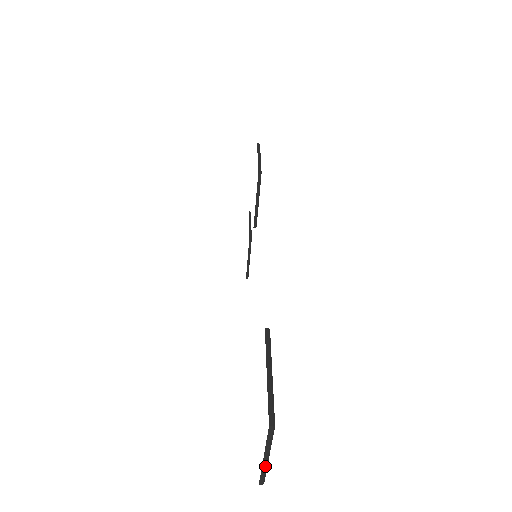
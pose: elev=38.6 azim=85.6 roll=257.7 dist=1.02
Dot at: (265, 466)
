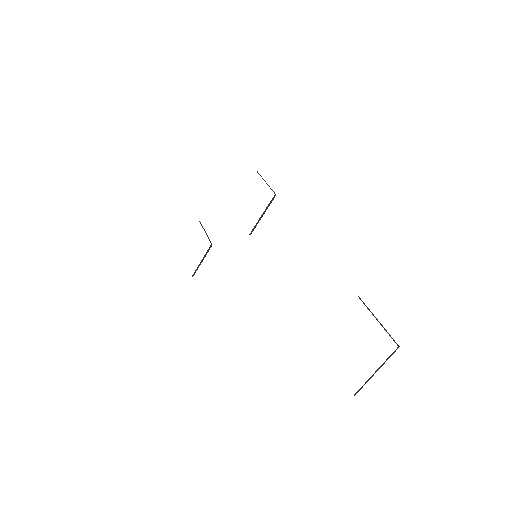
Dot at: occluded
